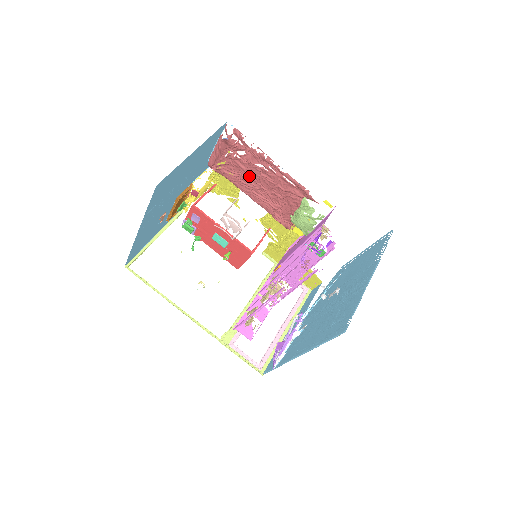
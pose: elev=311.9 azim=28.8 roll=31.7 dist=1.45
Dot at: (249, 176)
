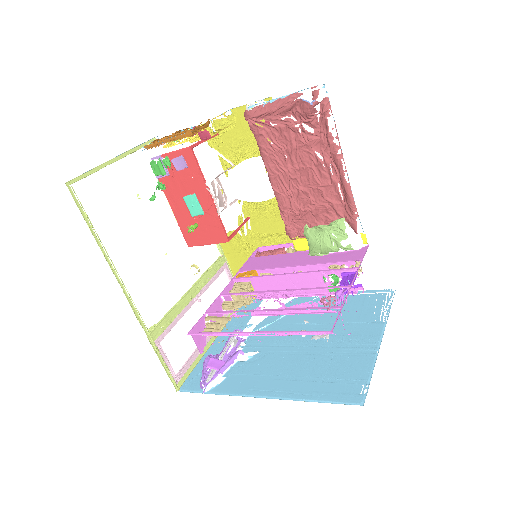
Dot at: (293, 158)
